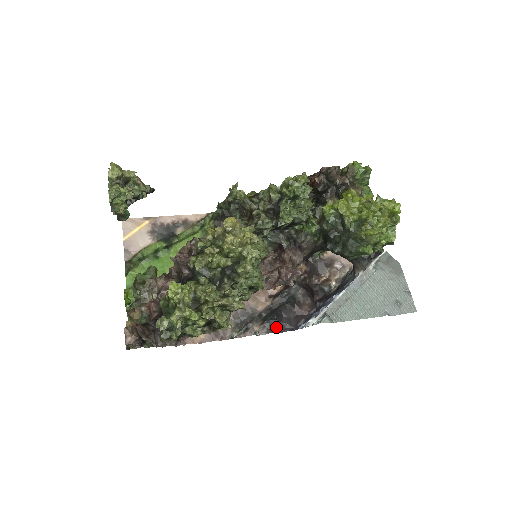
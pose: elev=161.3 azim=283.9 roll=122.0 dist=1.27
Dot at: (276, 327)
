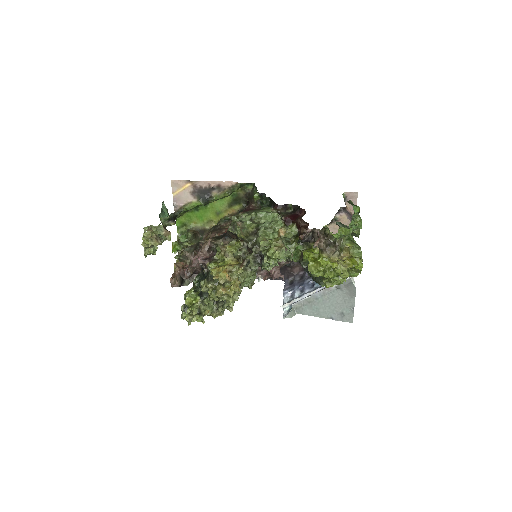
Dot at: occluded
